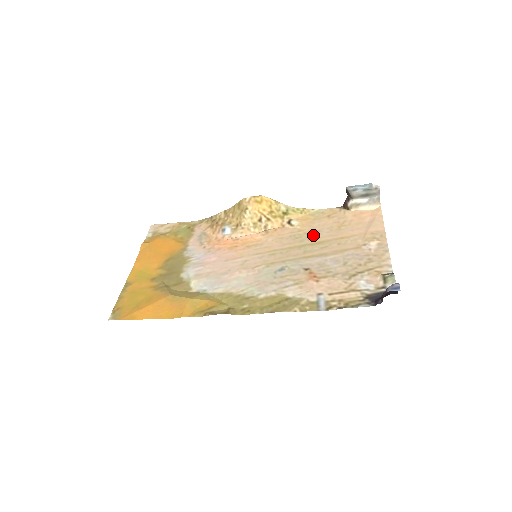
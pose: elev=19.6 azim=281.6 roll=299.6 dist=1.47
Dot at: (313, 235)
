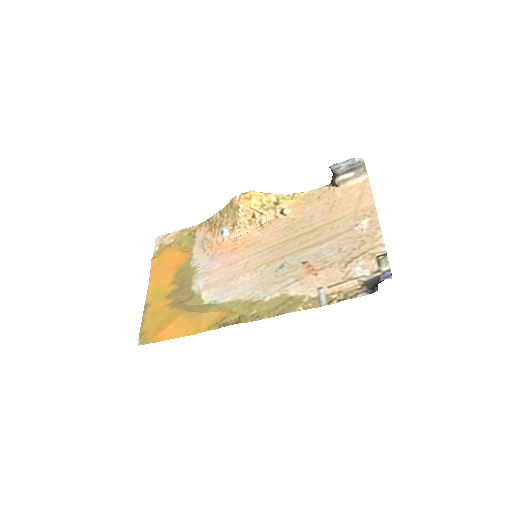
Dot at: (306, 223)
